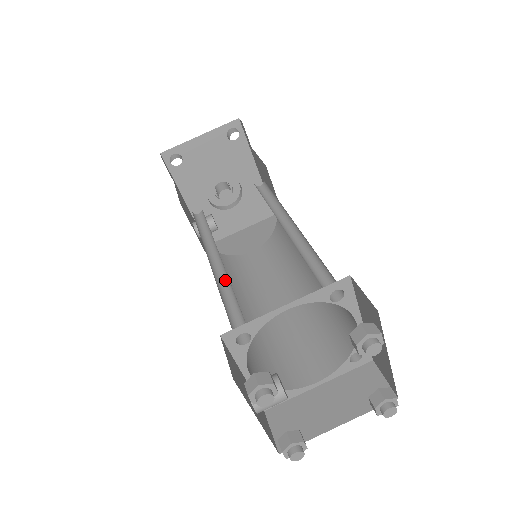
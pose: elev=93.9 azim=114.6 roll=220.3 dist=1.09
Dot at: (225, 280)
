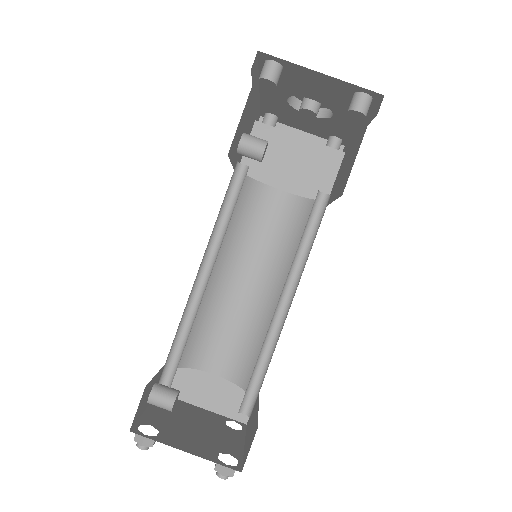
Dot at: (196, 303)
